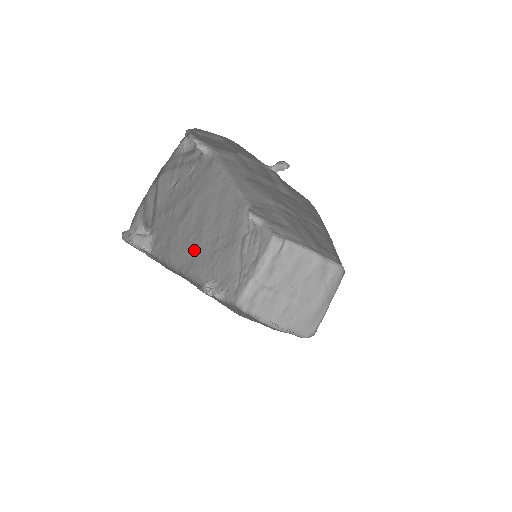
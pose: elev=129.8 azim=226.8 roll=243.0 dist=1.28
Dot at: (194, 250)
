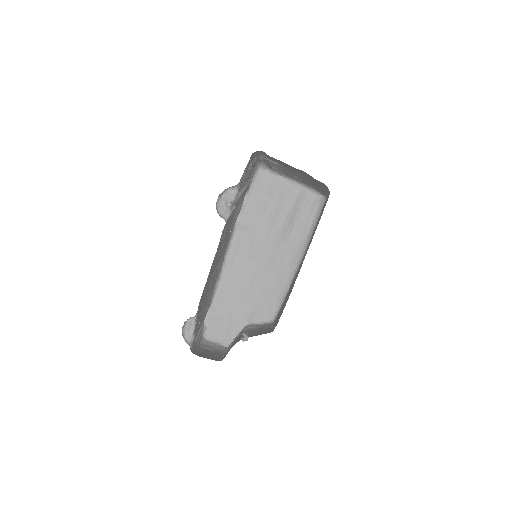
Dot at: (219, 264)
